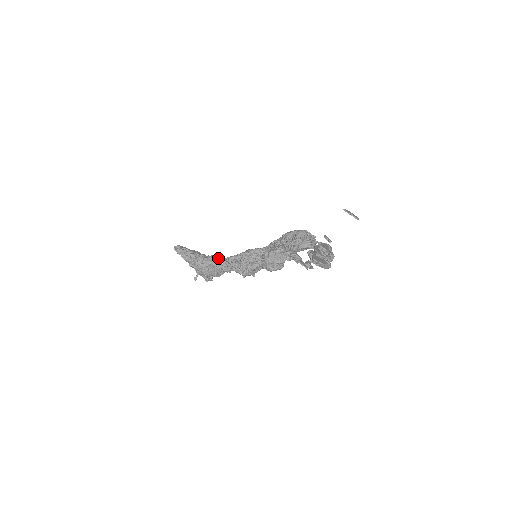
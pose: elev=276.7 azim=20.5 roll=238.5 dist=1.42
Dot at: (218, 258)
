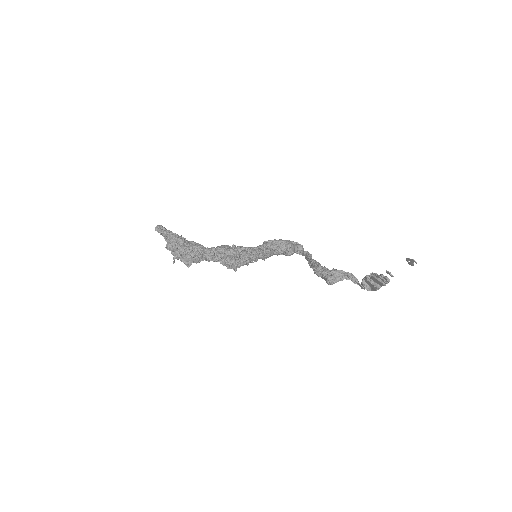
Dot at: (208, 248)
